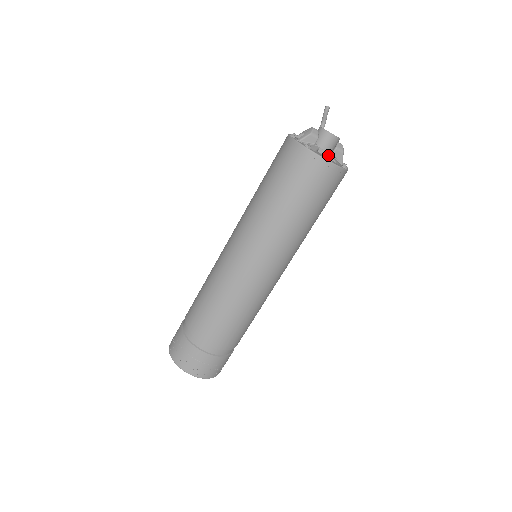
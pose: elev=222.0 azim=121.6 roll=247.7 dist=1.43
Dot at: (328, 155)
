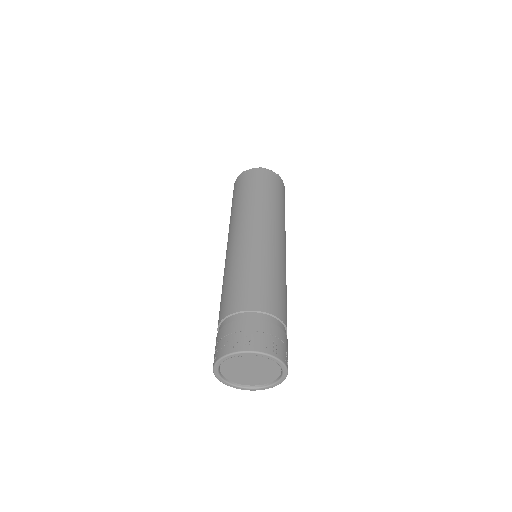
Dot at: occluded
